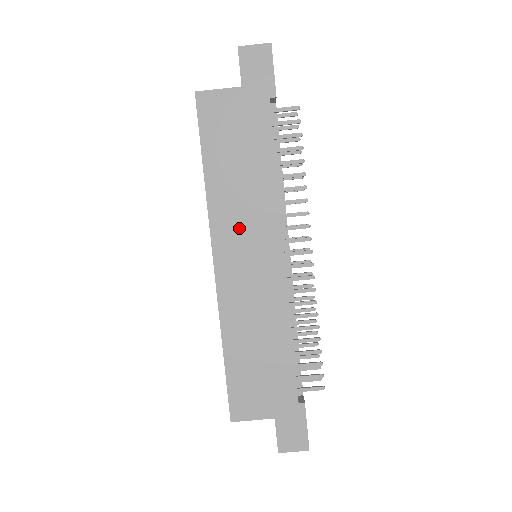
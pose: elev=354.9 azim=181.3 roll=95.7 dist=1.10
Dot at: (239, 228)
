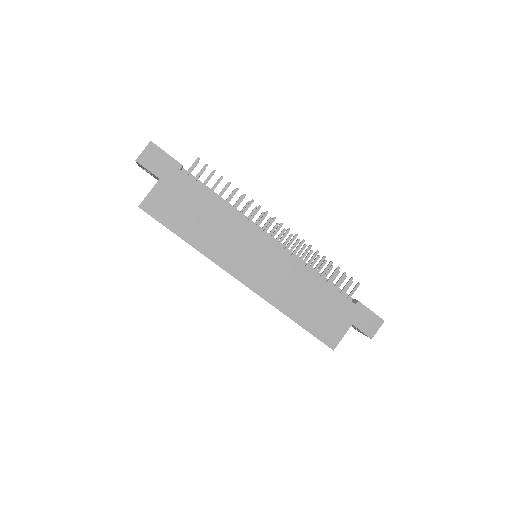
Dot at: (235, 251)
